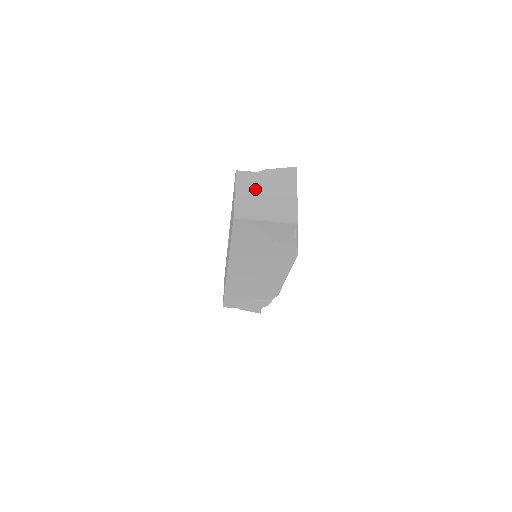
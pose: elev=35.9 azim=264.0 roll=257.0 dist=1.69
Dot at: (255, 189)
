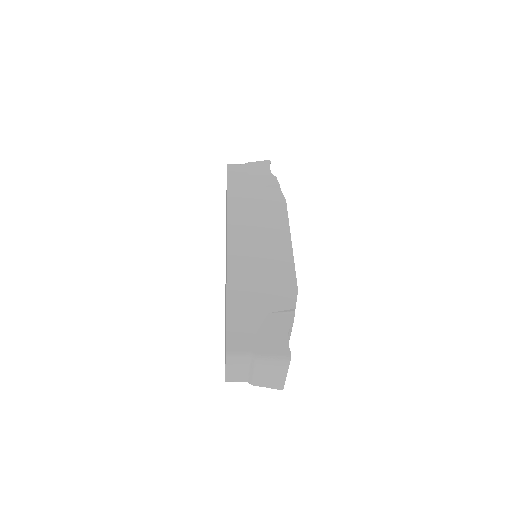
Dot at: (245, 368)
